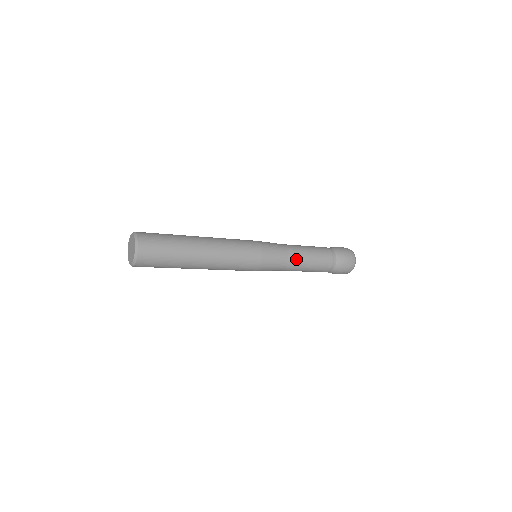
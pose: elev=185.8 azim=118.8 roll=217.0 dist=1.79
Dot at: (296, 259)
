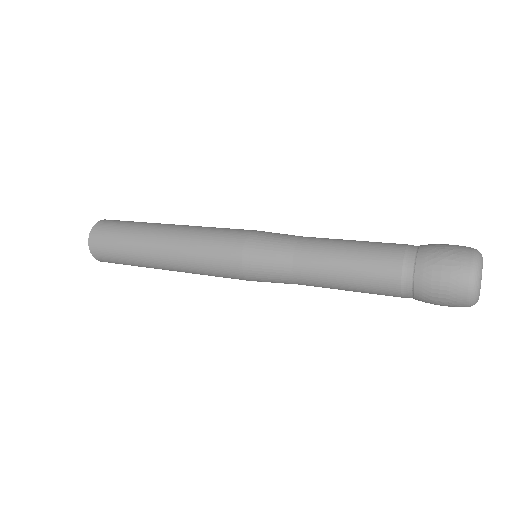
Dot at: (311, 258)
